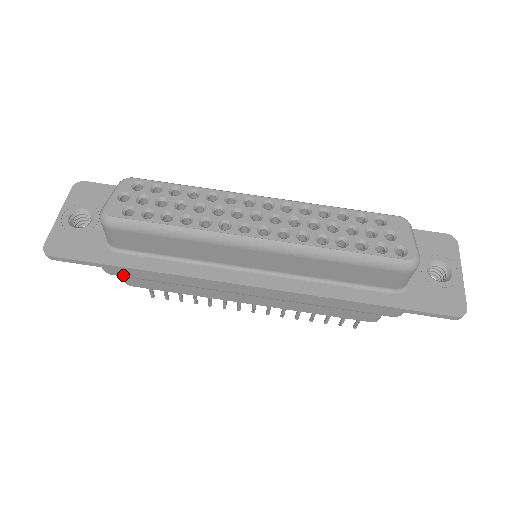
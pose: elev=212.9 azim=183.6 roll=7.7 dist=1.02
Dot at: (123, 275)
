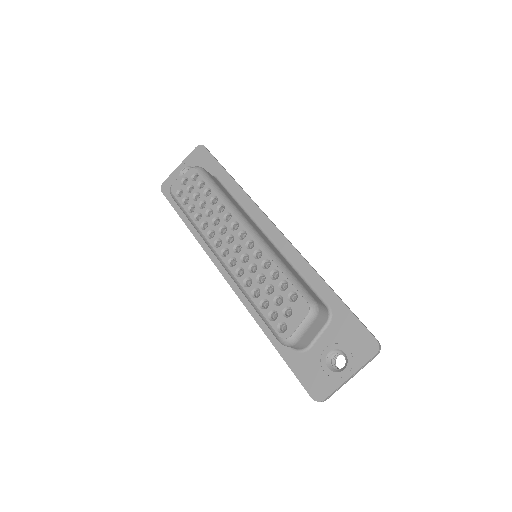
Dot at: occluded
